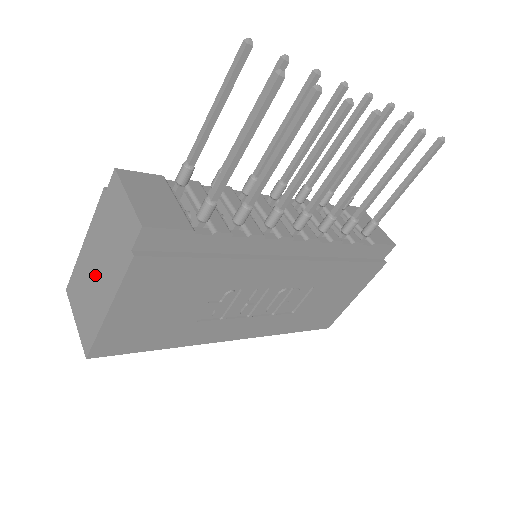
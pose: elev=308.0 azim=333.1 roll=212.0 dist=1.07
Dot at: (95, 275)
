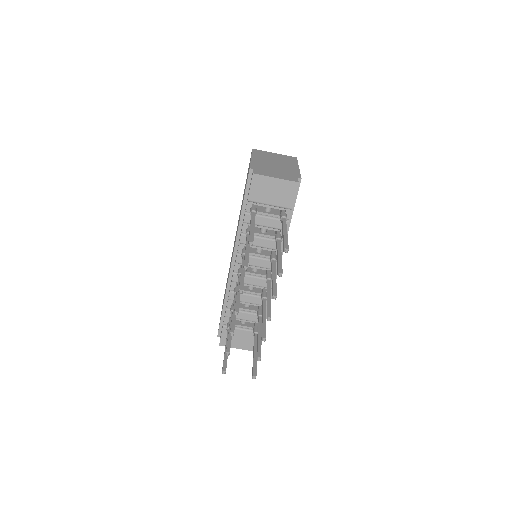
Dot at: occluded
